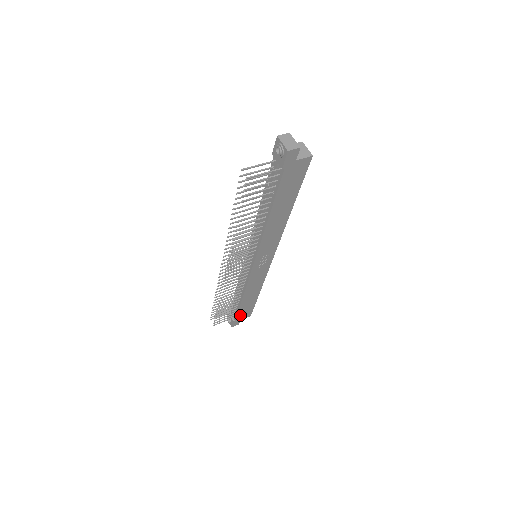
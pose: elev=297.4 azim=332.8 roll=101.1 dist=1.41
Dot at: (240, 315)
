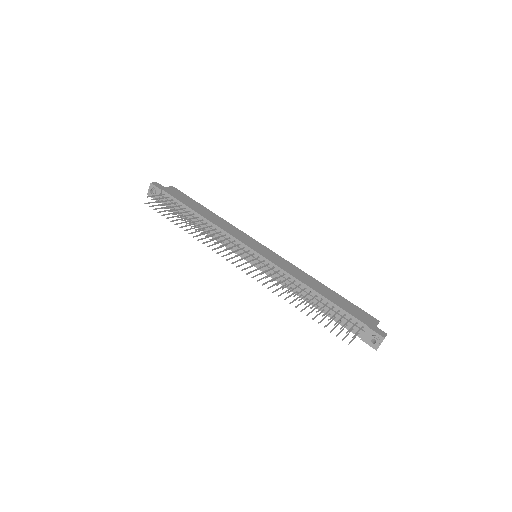
Dot at: occluded
